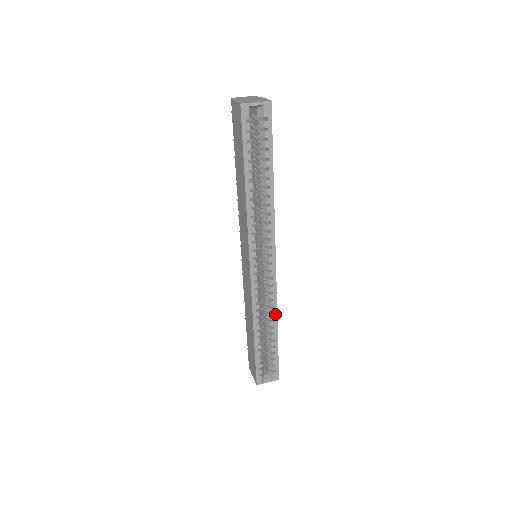
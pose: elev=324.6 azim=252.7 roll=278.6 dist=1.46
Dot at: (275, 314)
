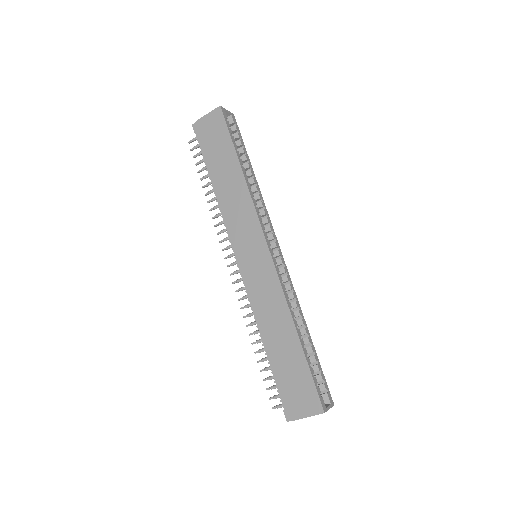
Dot at: (300, 309)
